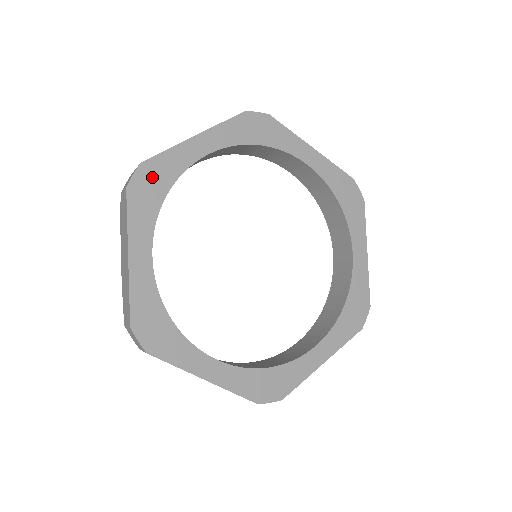
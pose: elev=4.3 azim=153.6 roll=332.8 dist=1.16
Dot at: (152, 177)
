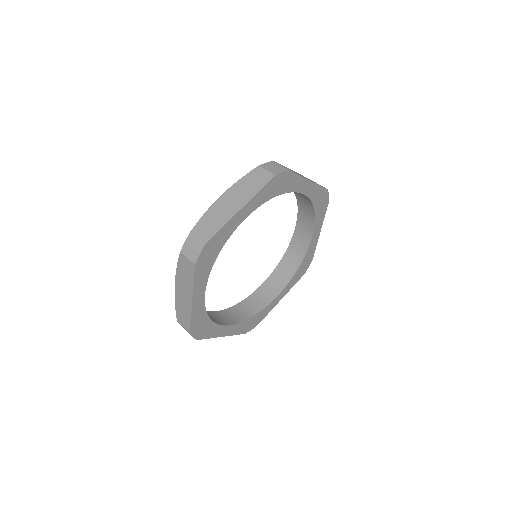
Dot at: (199, 327)
